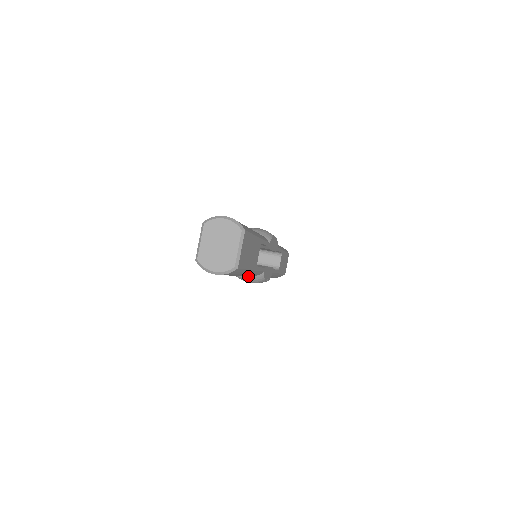
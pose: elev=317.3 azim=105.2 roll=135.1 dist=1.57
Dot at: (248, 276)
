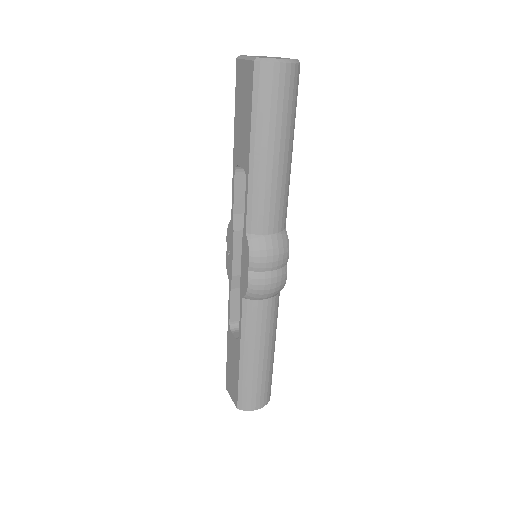
Dot at: (272, 234)
